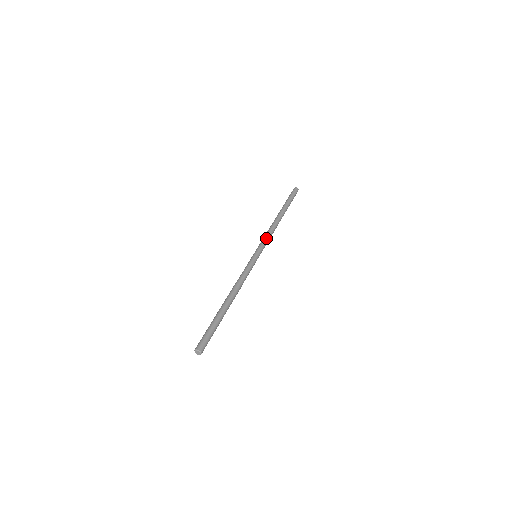
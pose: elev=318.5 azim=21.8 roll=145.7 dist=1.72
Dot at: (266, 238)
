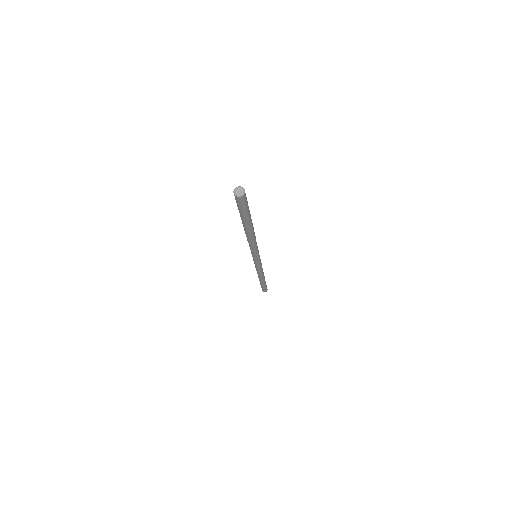
Dot at: occluded
